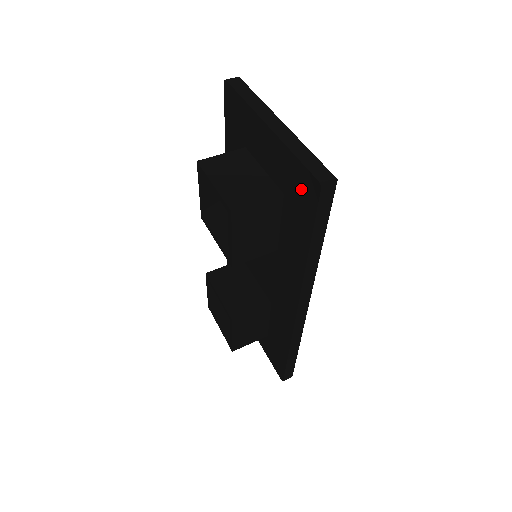
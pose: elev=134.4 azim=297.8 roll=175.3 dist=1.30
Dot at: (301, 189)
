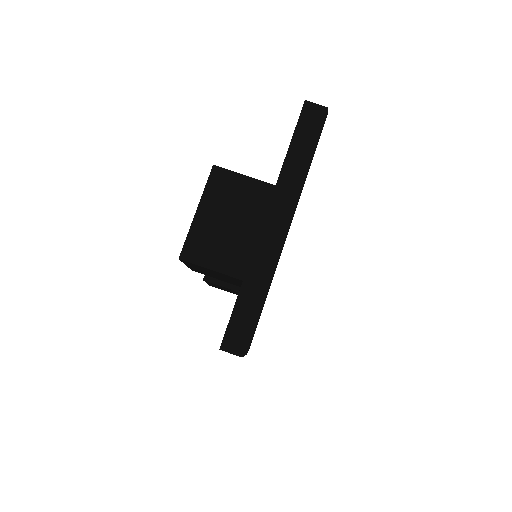
Dot at: occluded
